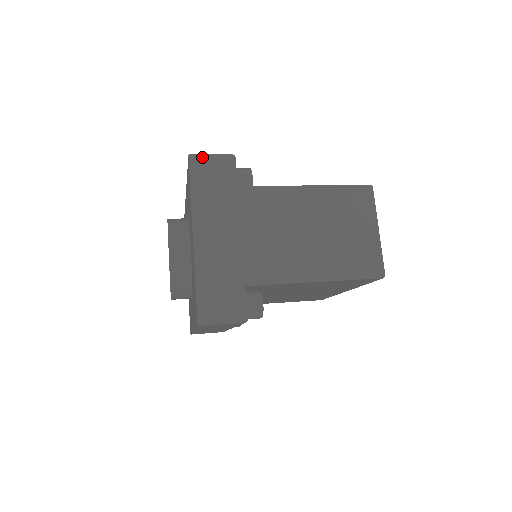
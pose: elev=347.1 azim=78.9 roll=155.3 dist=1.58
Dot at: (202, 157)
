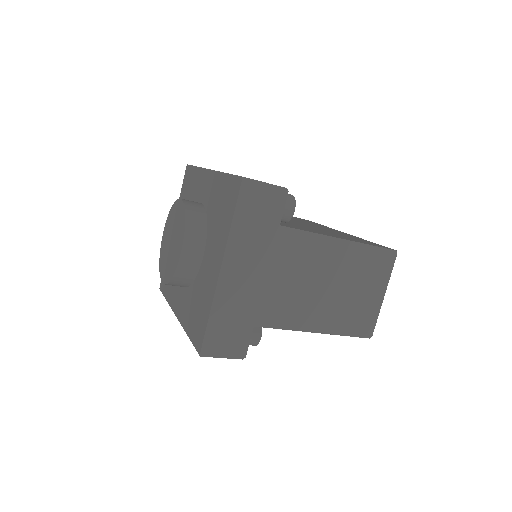
Dot at: (256, 184)
